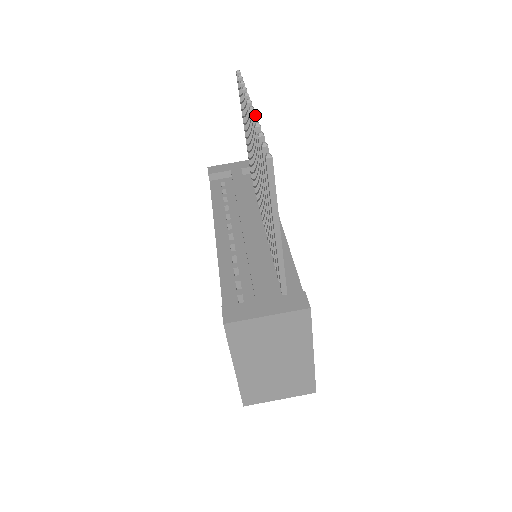
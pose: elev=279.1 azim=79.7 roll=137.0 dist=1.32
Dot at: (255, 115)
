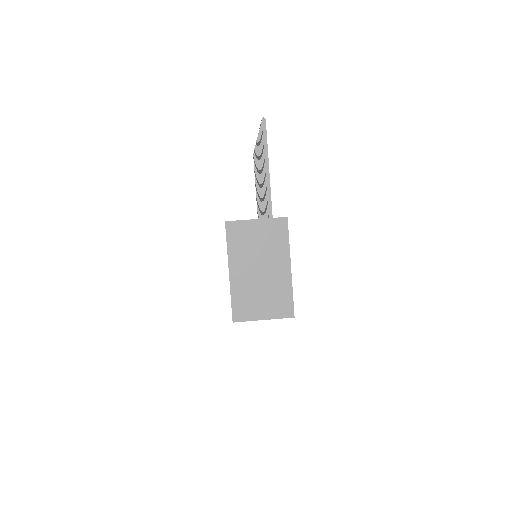
Dot at: occluded
